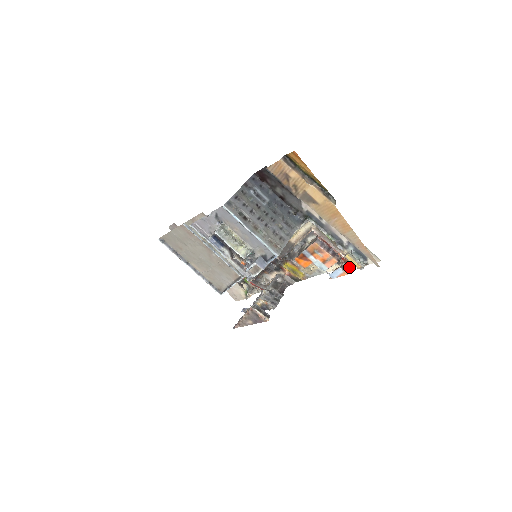
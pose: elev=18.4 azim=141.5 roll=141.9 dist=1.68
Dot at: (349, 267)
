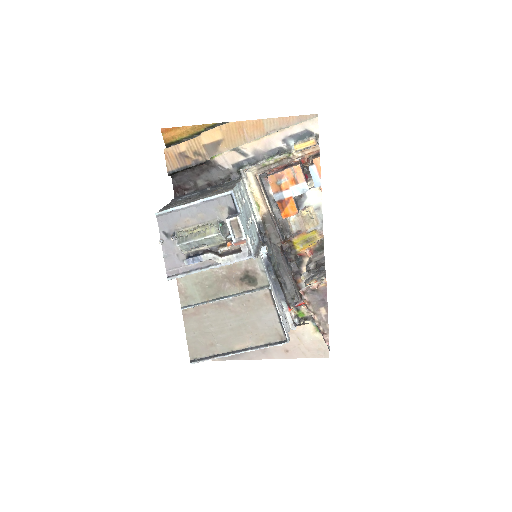
Dot at: (314, 158)
